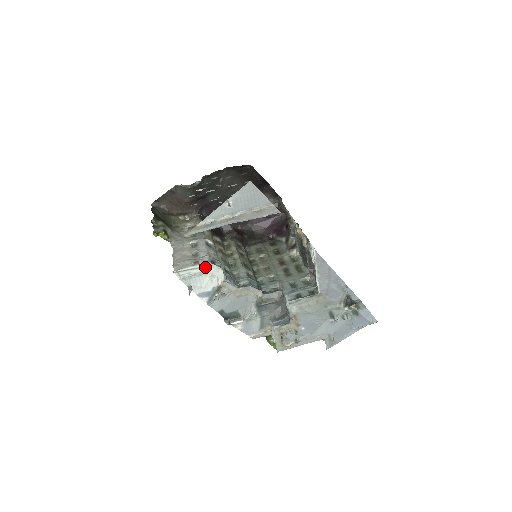
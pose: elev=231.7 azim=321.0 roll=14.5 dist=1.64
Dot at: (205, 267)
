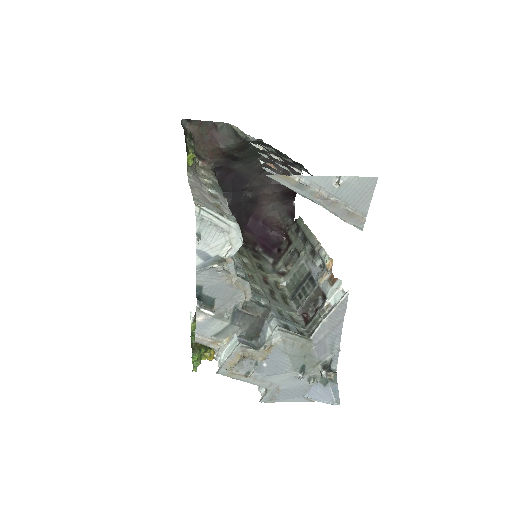
Dot at: (231, 227)
